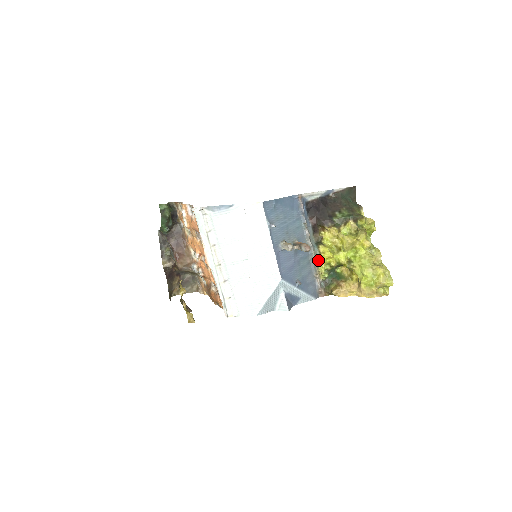
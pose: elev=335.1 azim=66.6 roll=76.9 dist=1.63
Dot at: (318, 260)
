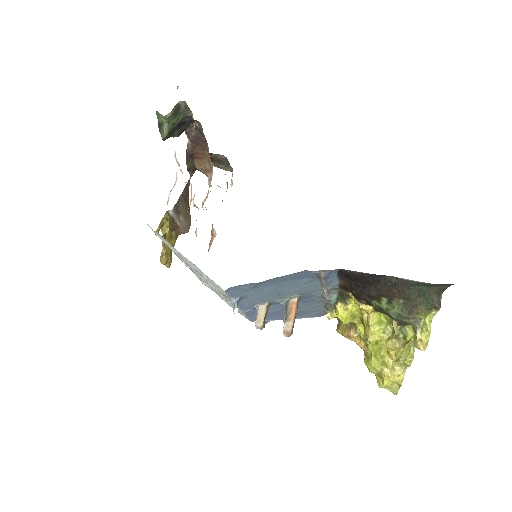
Dot at: (329, 310)
